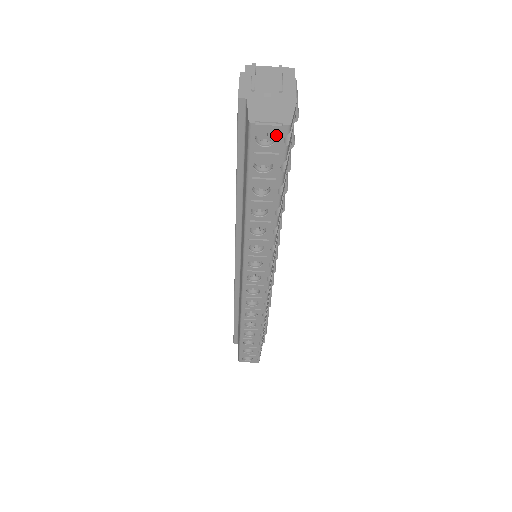
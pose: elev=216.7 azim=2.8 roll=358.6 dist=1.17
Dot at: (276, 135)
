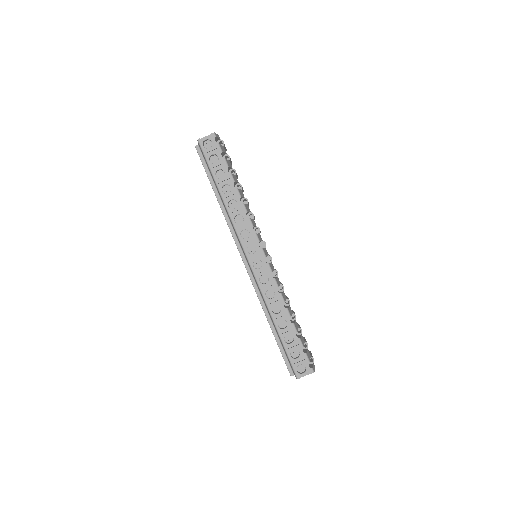
Dot at: (211, 140)
